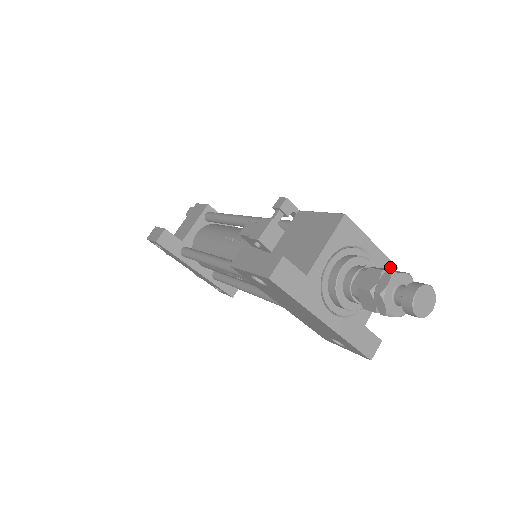
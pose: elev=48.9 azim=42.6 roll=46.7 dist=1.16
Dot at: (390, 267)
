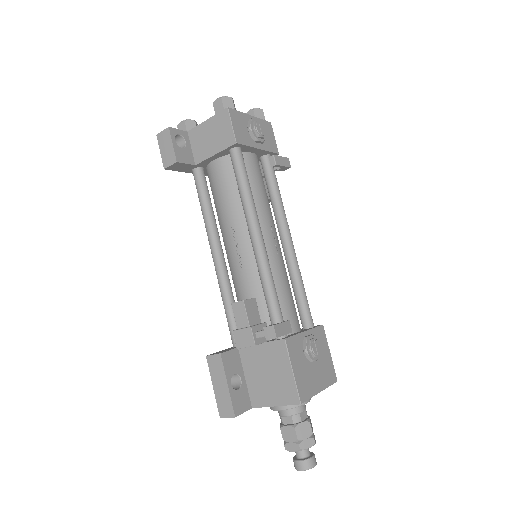
Dot at: (331, 383)
